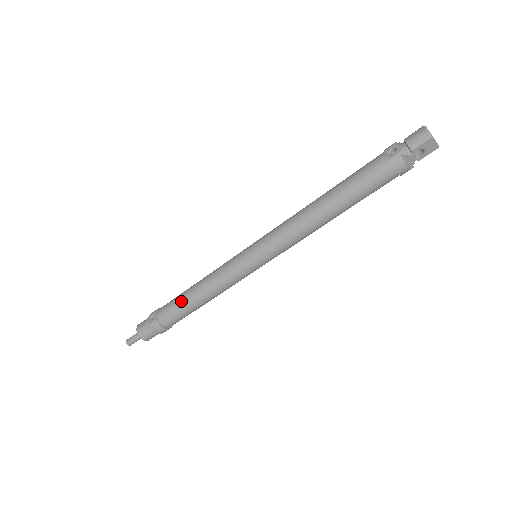
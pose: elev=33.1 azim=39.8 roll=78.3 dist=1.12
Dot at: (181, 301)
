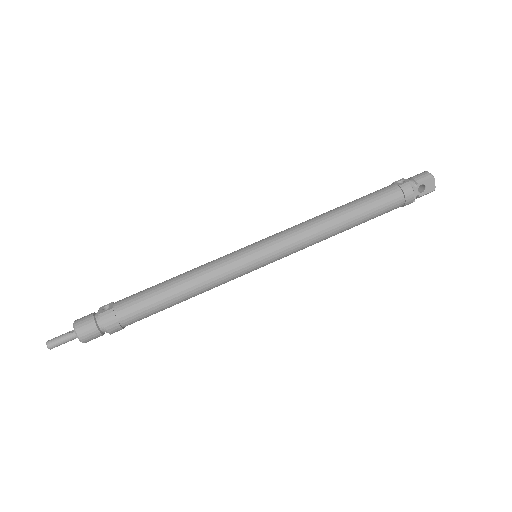
Dot at: (155, 289)
